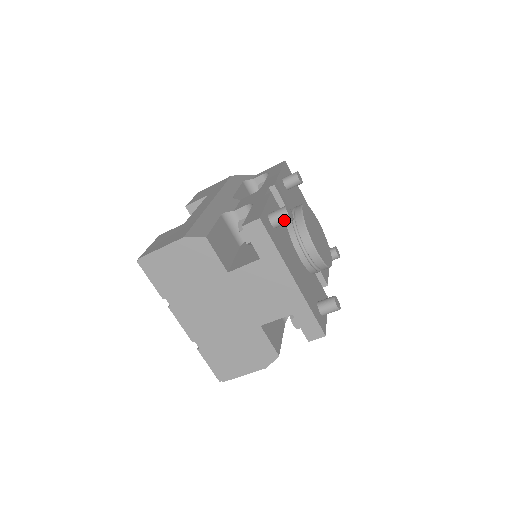
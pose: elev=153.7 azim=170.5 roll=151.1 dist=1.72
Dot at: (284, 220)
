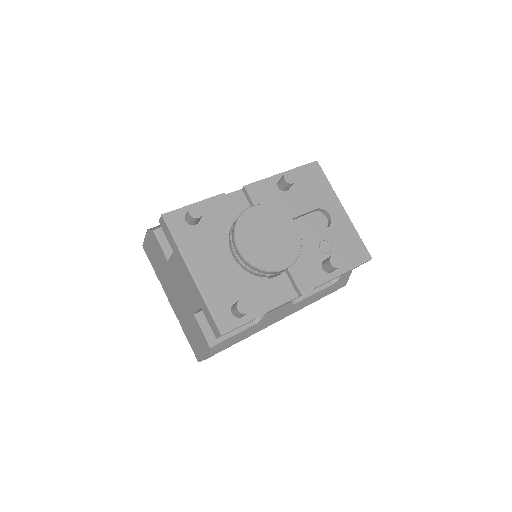
Dot at: (189, 218)
